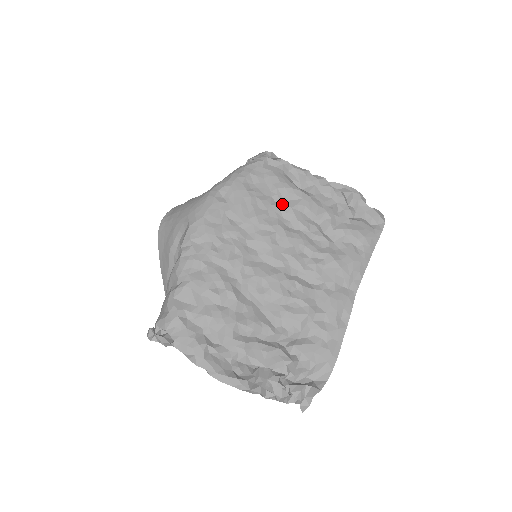
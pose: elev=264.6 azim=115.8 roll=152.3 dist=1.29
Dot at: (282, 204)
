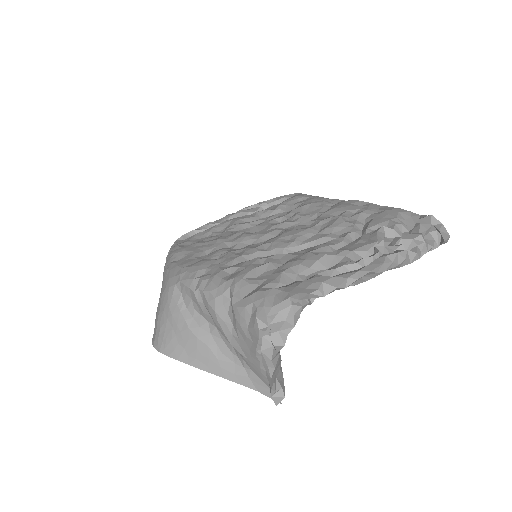
Dot at: (224, 230)
